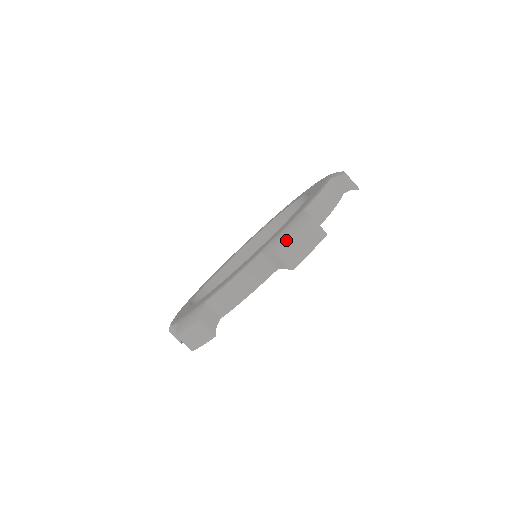
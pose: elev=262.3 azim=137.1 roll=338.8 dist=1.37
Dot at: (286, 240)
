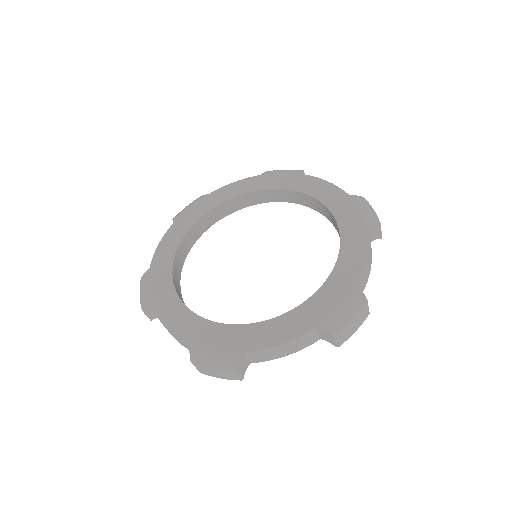
Dot at: (345, 325)
